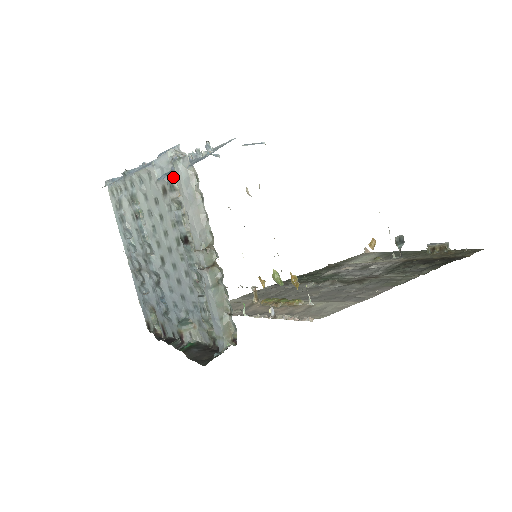
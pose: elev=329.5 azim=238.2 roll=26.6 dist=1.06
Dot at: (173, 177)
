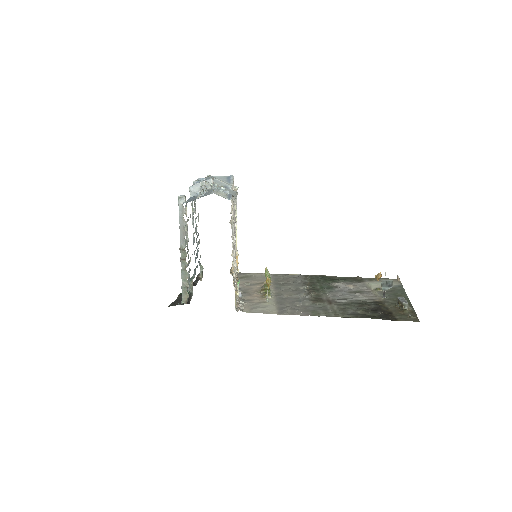
Dot at: (186, 203)
